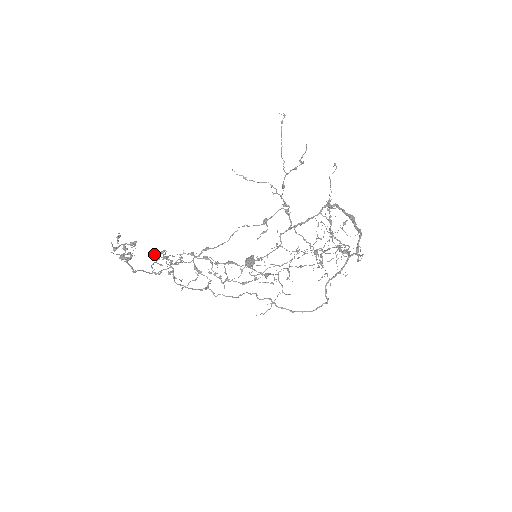
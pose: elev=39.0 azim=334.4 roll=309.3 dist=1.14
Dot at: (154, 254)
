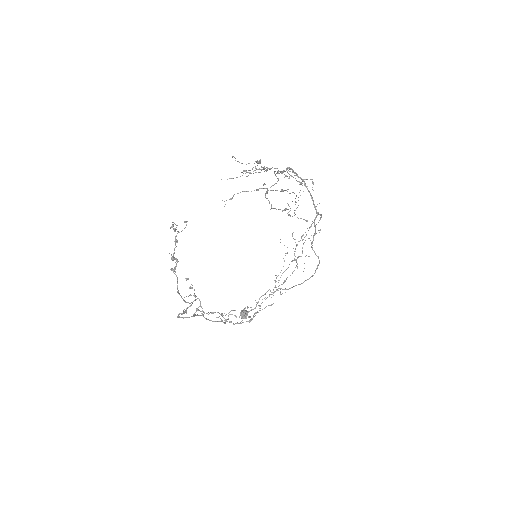
Dot at: (185, 278)
